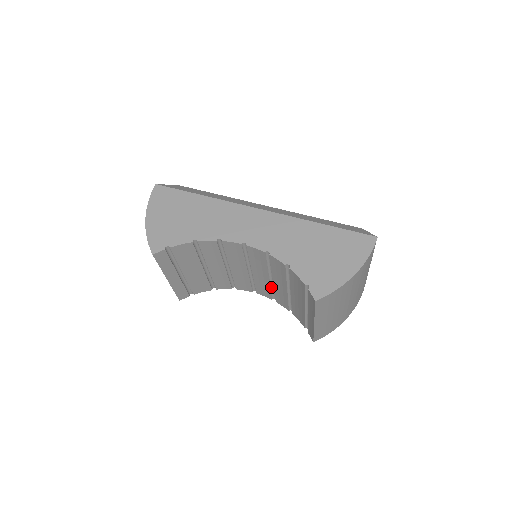
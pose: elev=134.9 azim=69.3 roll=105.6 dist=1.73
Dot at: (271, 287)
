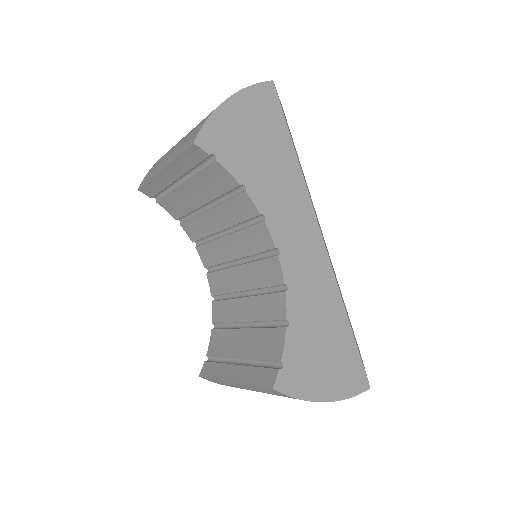
Dot at: (230, 293)
